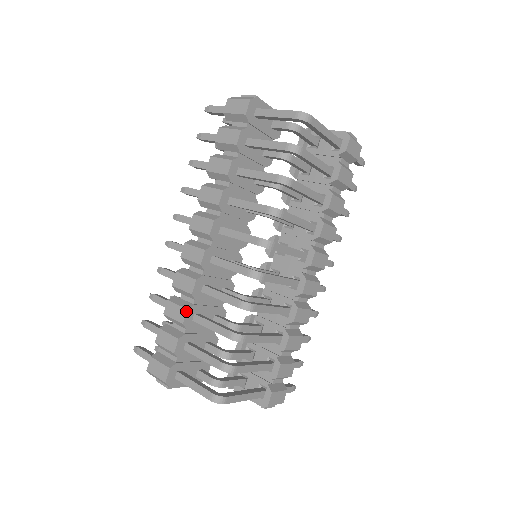
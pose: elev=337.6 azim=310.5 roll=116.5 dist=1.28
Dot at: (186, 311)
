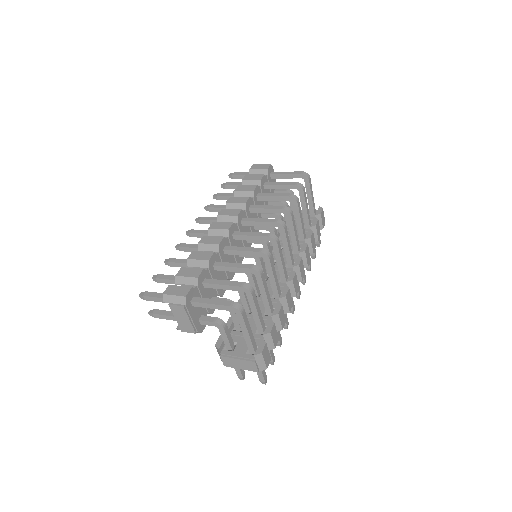
Dot at: (213, 253)
